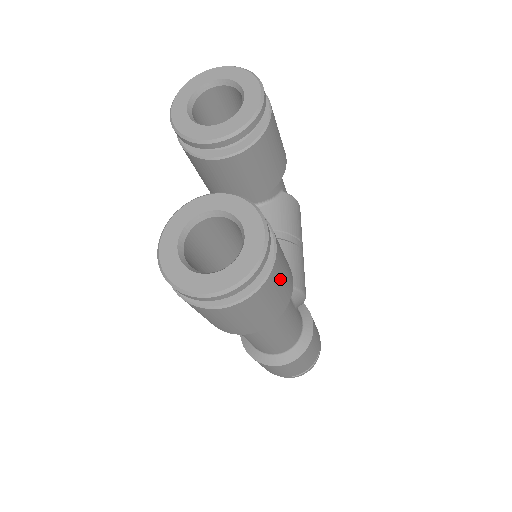
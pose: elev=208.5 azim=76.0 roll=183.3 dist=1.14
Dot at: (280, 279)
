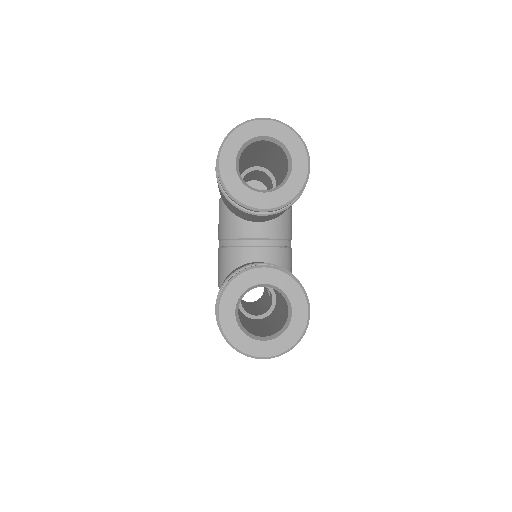
Dot at: occluded
